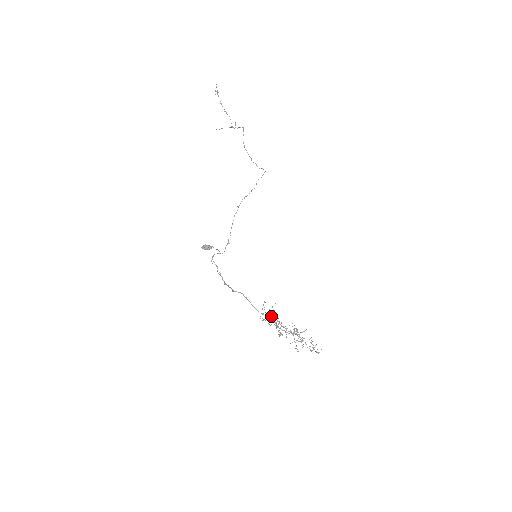
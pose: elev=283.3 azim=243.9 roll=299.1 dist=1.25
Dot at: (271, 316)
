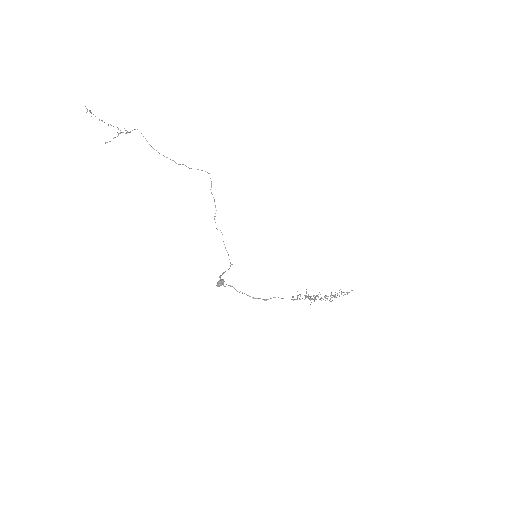
Dot at: occluded
